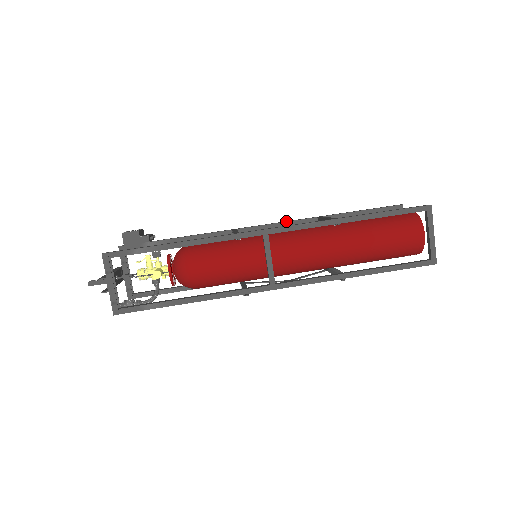
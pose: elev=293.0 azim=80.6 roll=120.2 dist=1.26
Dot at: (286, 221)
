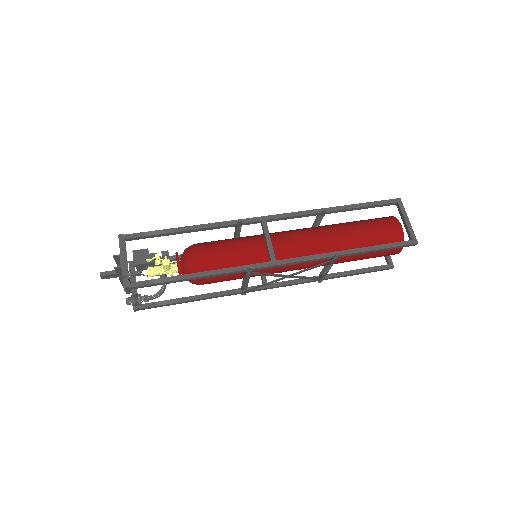
Dot at: occluded
